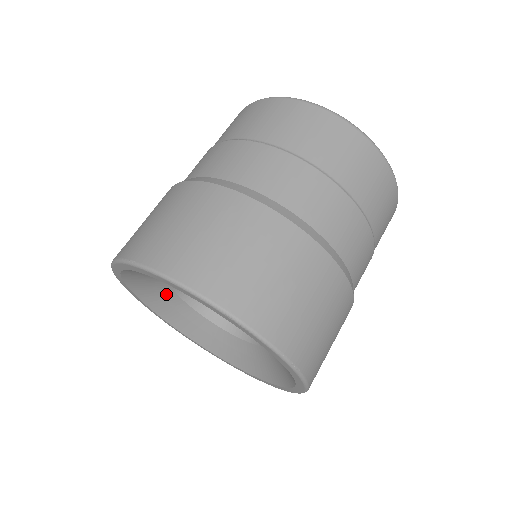
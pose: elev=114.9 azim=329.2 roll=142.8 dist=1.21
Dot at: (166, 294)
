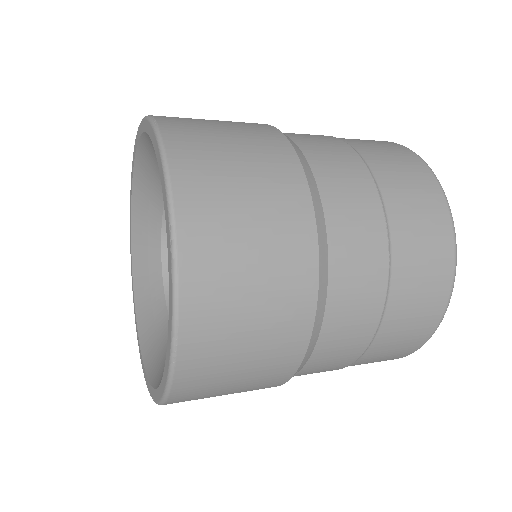
Dot at: (159, 314)
